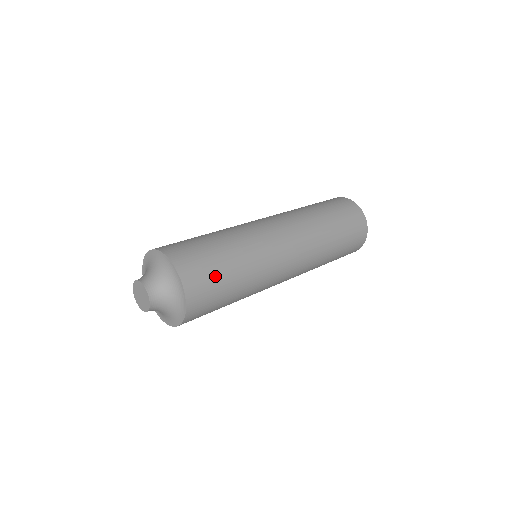
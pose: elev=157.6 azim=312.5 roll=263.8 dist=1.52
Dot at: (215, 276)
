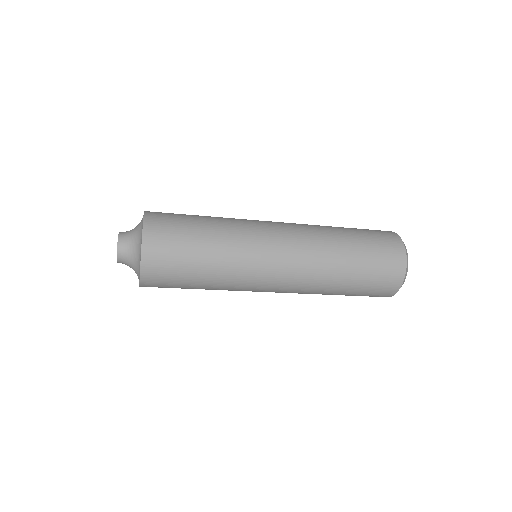
Dot at: (180, 247)
